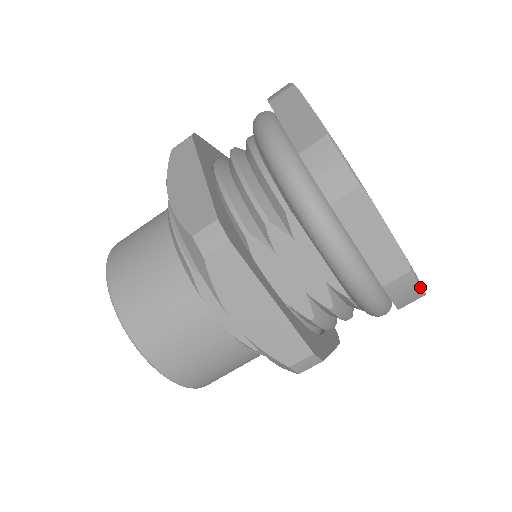
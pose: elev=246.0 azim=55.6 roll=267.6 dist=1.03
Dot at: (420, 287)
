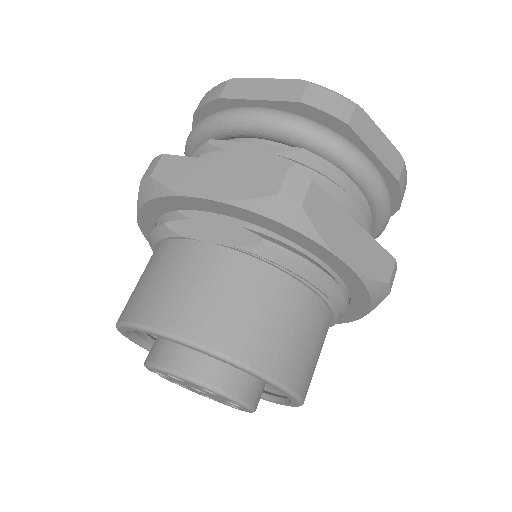
Dot at: (337, 94)
